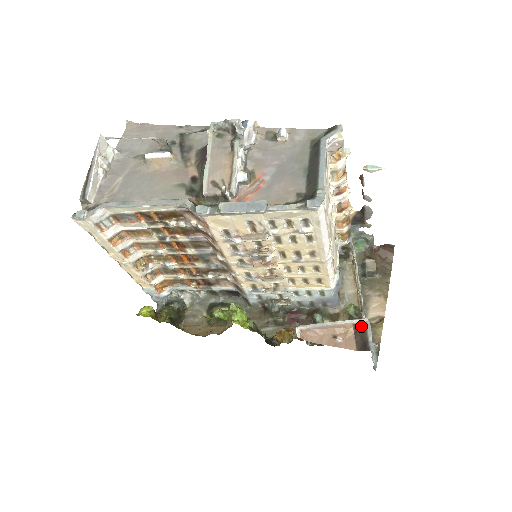
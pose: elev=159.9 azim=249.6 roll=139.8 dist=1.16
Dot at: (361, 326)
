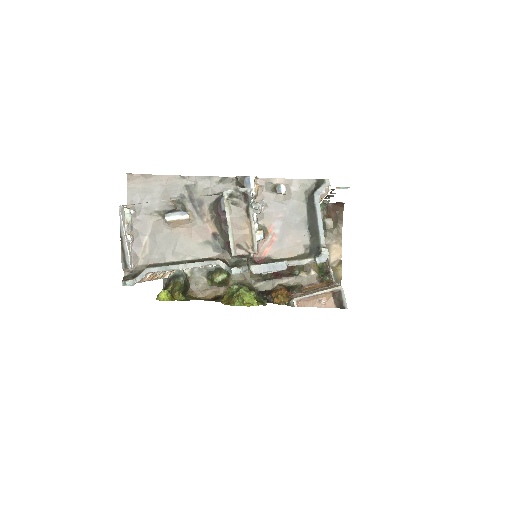
Dot at: (337, 292)
